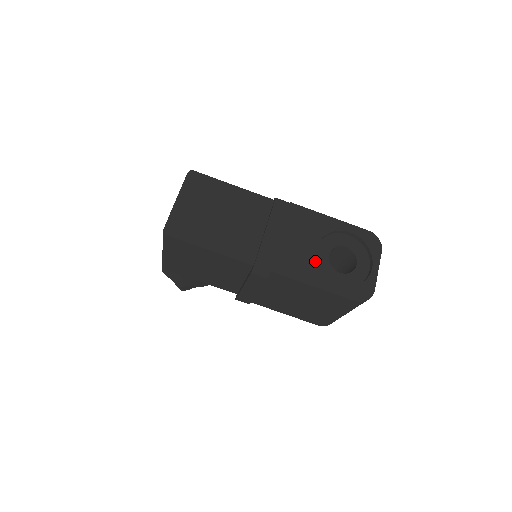
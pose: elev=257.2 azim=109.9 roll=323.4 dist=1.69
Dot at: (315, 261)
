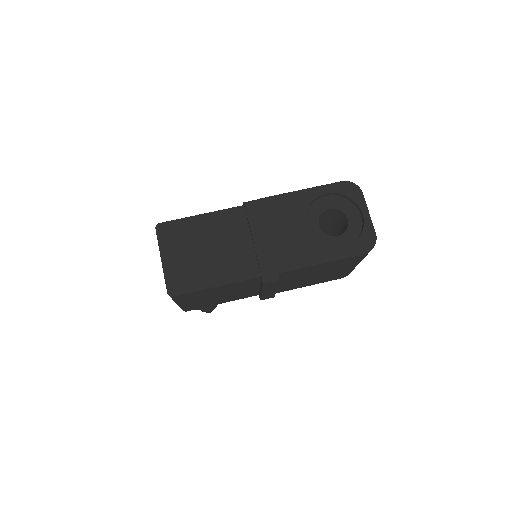
Dot at: (311, 240)
